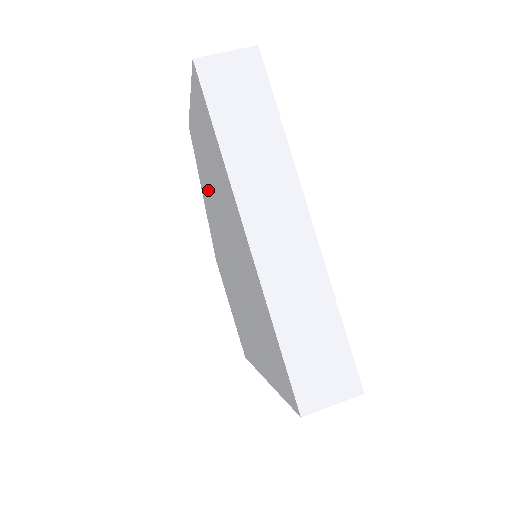
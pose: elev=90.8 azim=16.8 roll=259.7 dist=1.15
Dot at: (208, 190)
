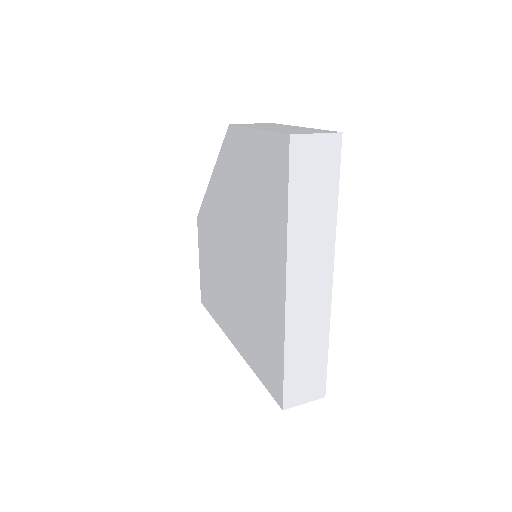
Dot at: (231, 190)
